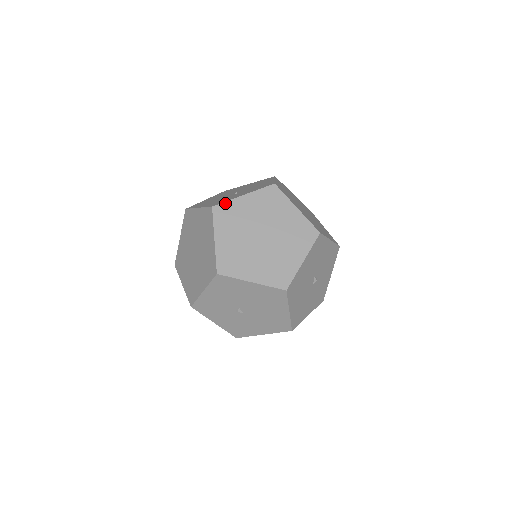
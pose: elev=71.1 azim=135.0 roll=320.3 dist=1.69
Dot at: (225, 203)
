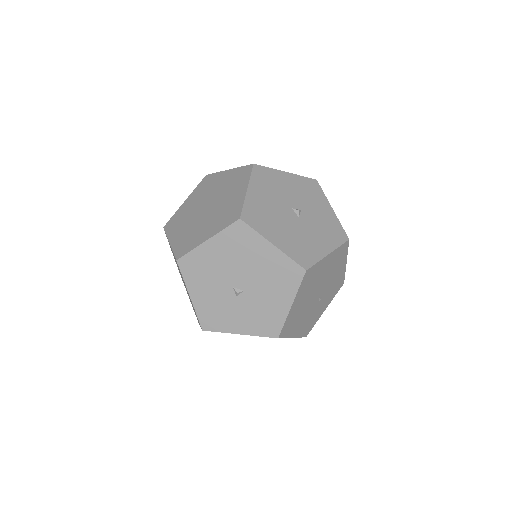
Dot at: (172, 217)
